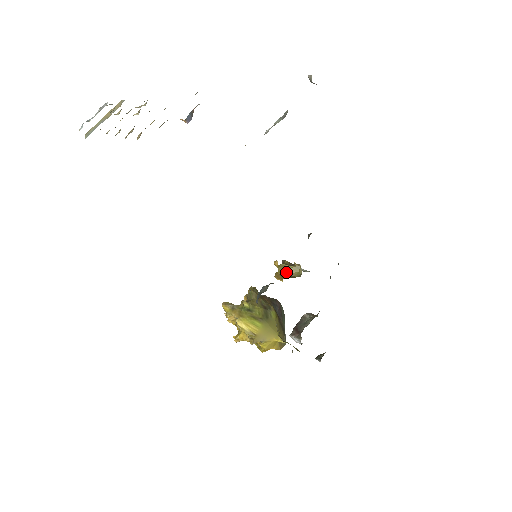
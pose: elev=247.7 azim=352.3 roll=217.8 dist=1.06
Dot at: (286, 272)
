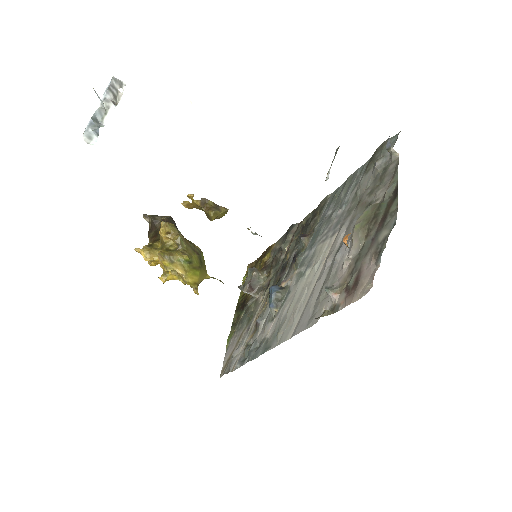
Dot at: (216, 218)
